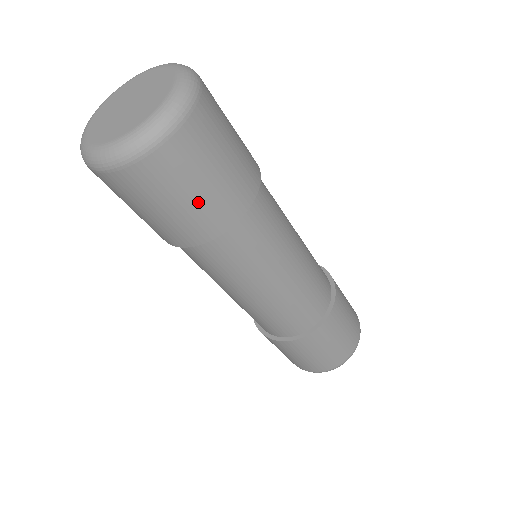
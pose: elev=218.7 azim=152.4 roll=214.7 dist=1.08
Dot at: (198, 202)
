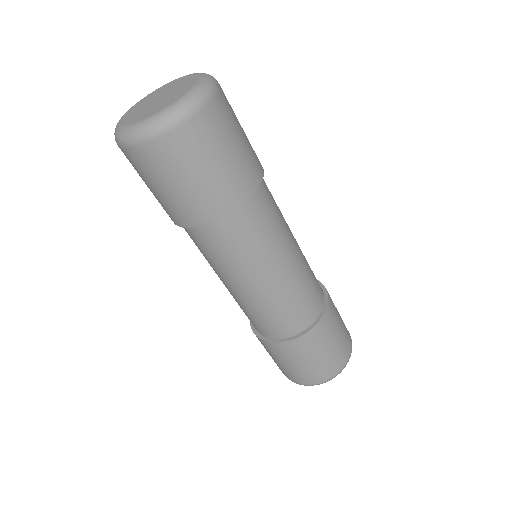
Dot at: (212, 178)
